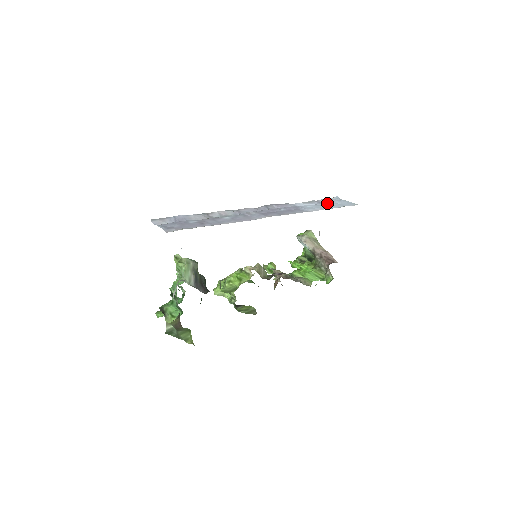
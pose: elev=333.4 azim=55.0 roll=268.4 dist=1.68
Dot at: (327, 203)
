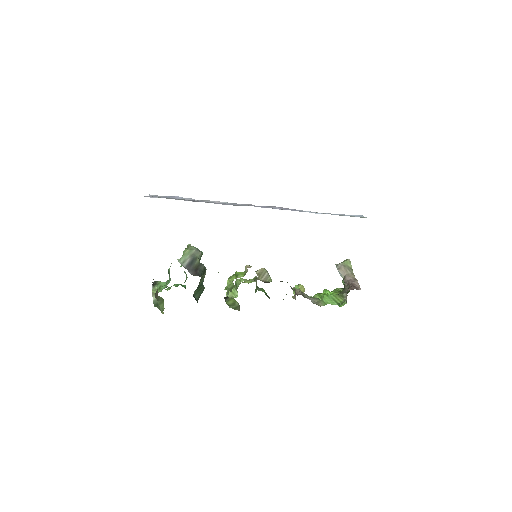
Dot at: occluded
